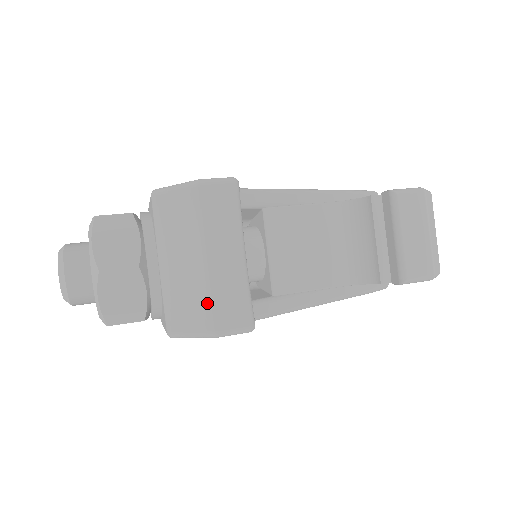
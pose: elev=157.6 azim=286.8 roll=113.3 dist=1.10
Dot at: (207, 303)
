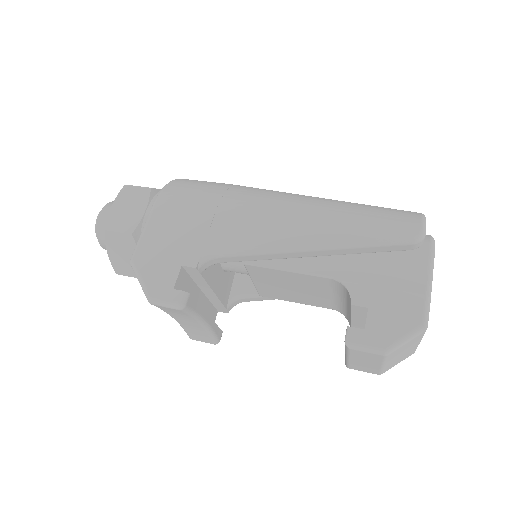
Dot at: (183, 328)
